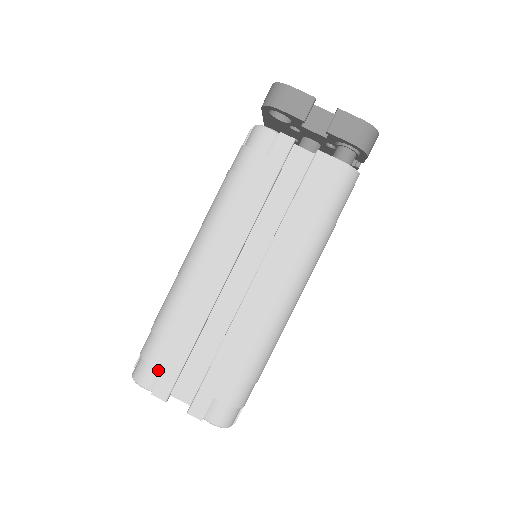
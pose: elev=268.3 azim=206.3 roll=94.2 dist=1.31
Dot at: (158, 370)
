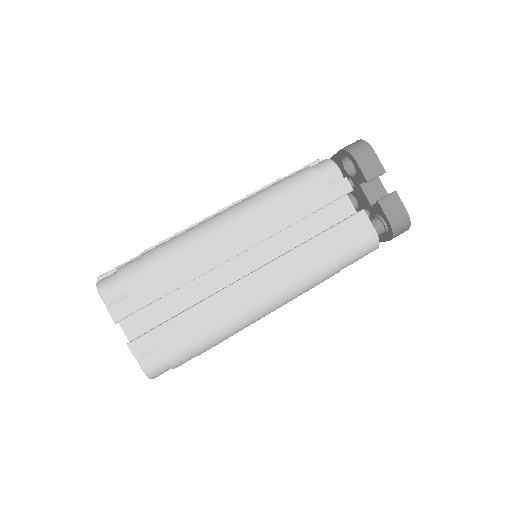
Dot at: (126, 293)
